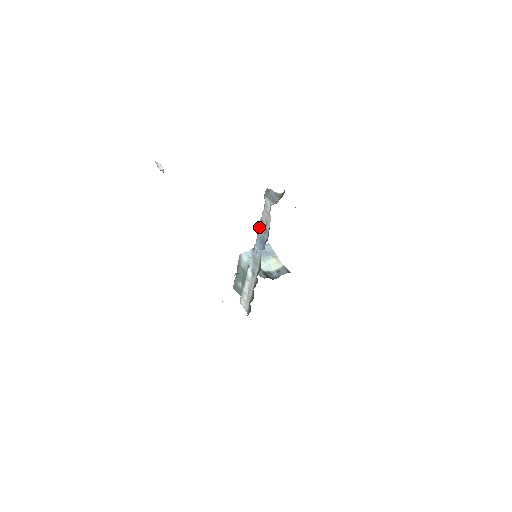
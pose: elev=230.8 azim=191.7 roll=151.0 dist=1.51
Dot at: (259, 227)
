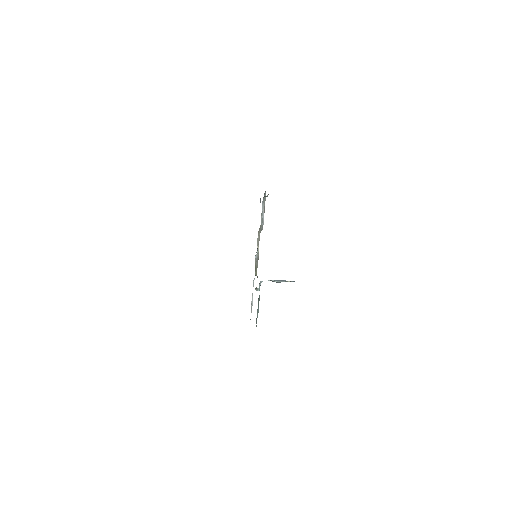
Dot at: occluded
